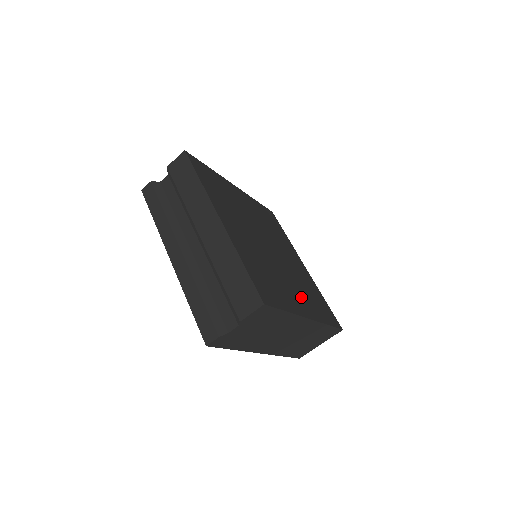
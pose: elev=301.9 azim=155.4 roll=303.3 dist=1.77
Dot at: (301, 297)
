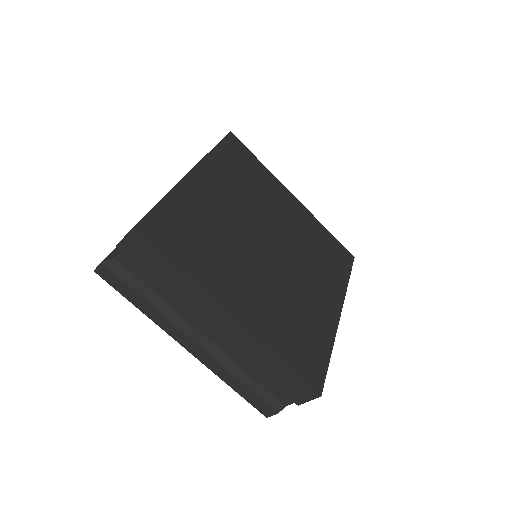
Dot at: (322, 288)
